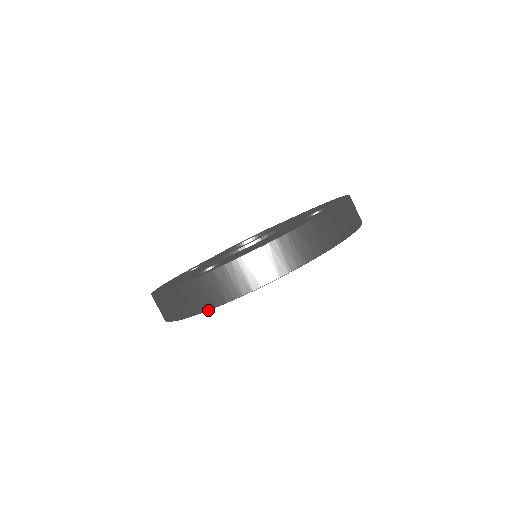
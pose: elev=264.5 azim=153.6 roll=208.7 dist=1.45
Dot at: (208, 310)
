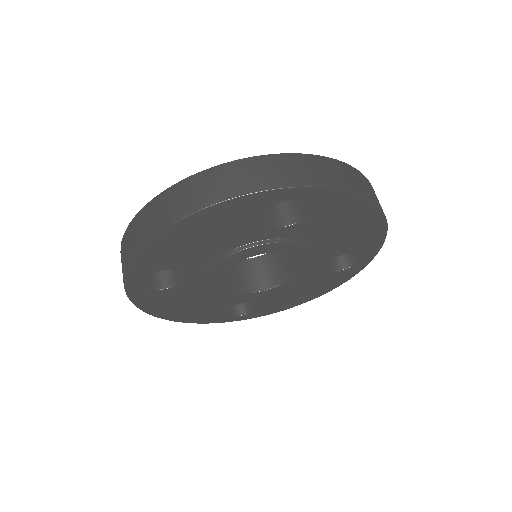
Dot at: (124, 282)
